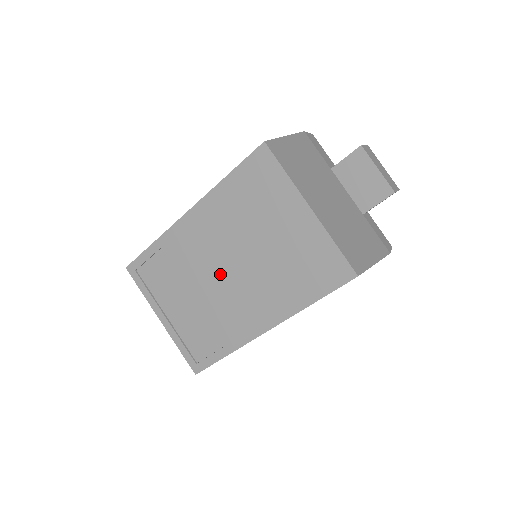
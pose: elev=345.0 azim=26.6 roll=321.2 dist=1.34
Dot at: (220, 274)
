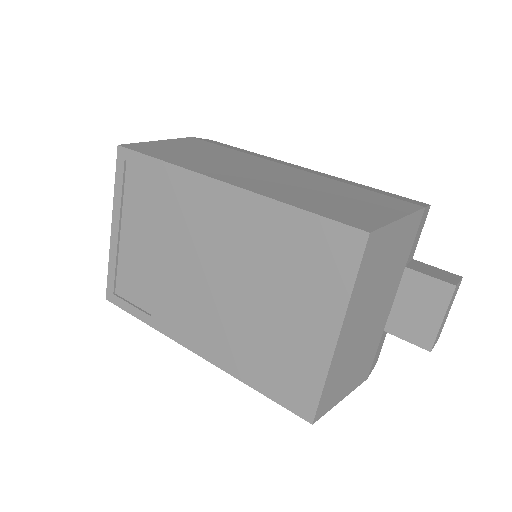
Dot at: (200, 268)
